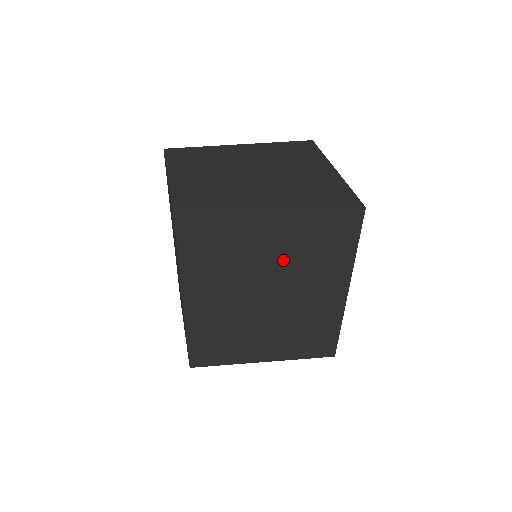
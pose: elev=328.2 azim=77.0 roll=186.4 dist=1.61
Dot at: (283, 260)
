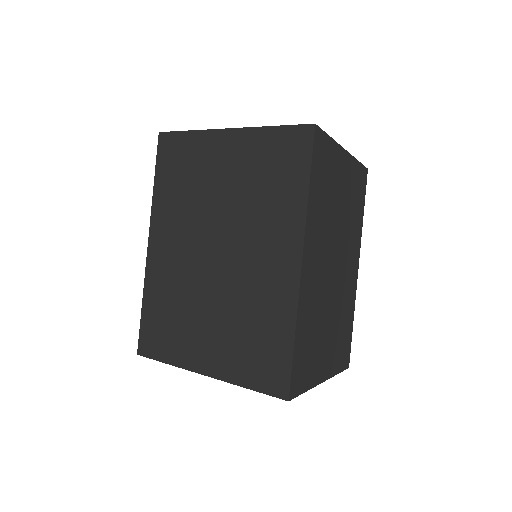
Dot at: (233, 198)
